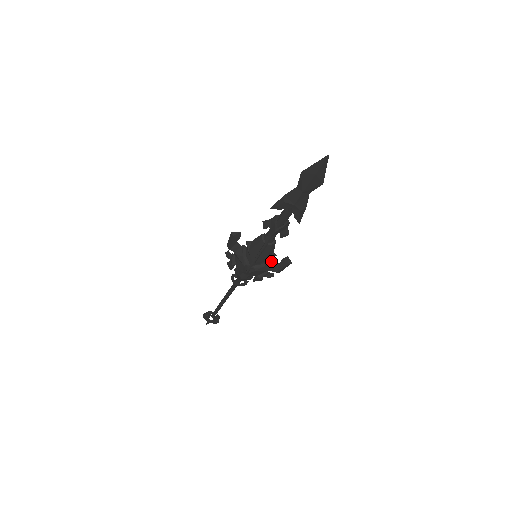
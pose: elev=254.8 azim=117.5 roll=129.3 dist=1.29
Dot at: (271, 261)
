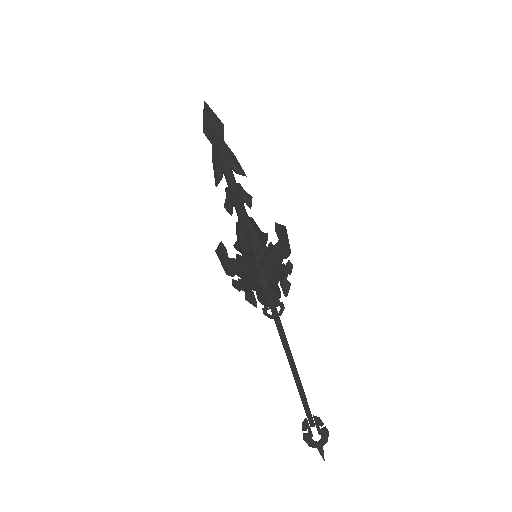
Dot at: (270, 245)
